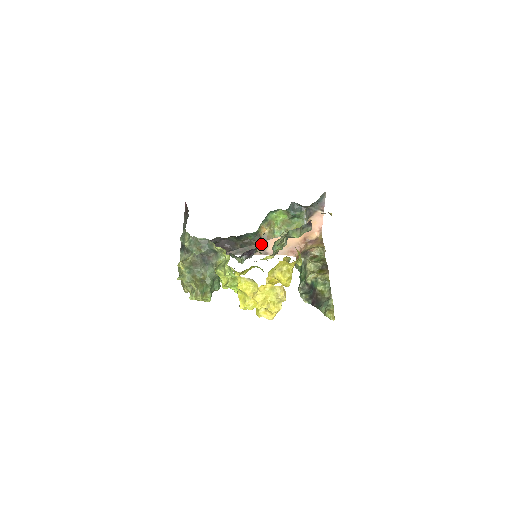
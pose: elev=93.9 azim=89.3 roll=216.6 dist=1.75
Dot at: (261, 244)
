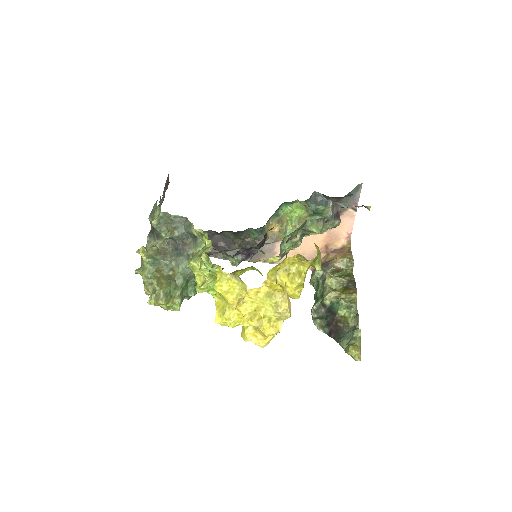
Dot at: (267, 248)
